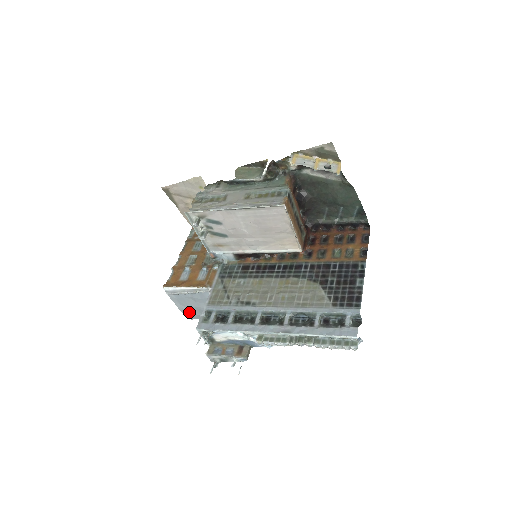
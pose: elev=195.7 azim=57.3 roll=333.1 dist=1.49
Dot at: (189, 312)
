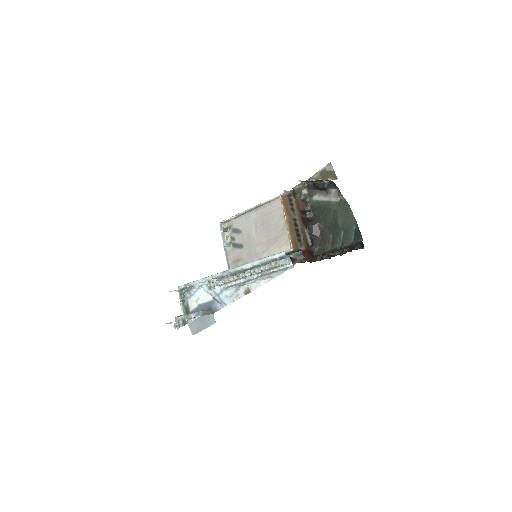
Dot at: (192, 321)
